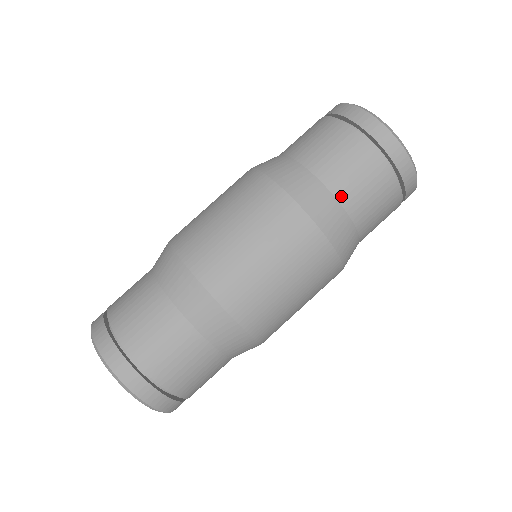
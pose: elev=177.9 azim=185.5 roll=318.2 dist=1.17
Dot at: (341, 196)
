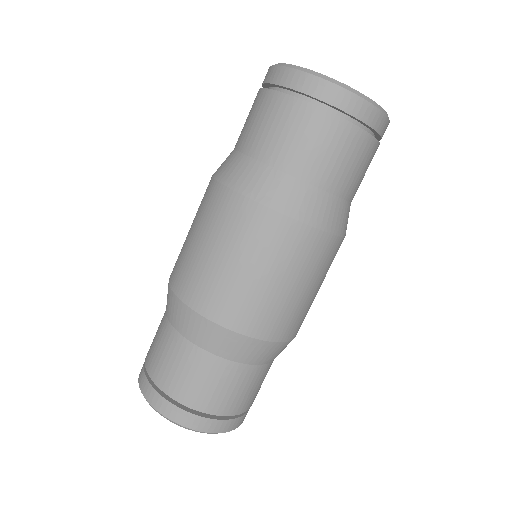
Dot at: occluded
